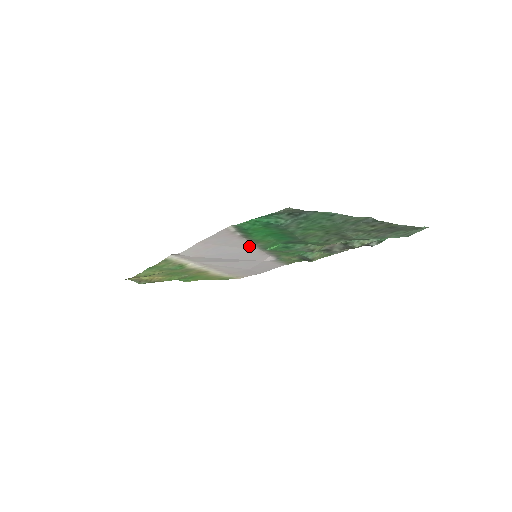
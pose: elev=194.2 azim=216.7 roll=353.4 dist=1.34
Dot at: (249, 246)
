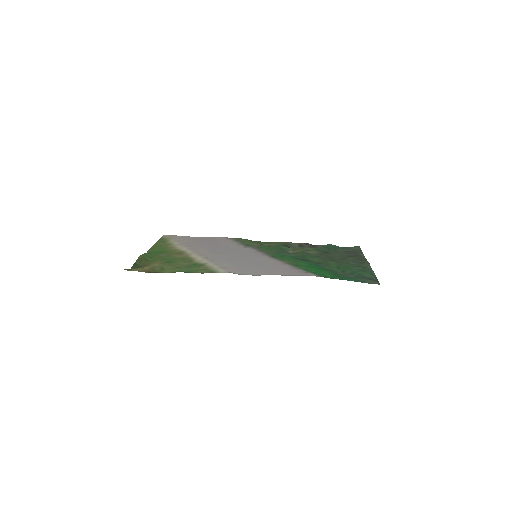
Dot at: (274, 260)
